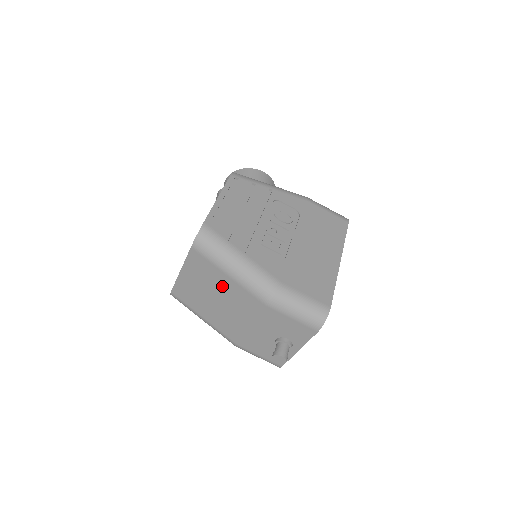
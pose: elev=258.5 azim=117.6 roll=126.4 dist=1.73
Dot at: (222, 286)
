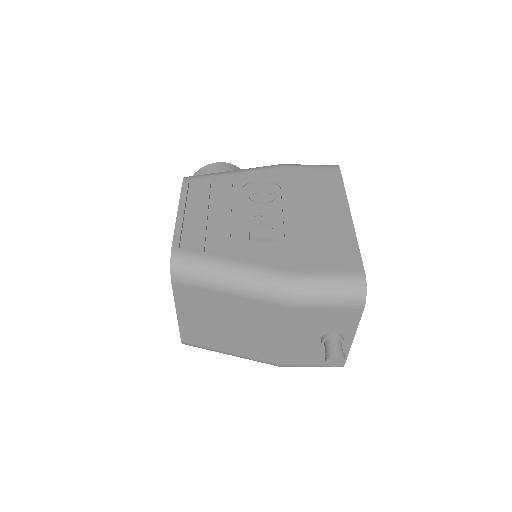
Dot at: (229, 309)
